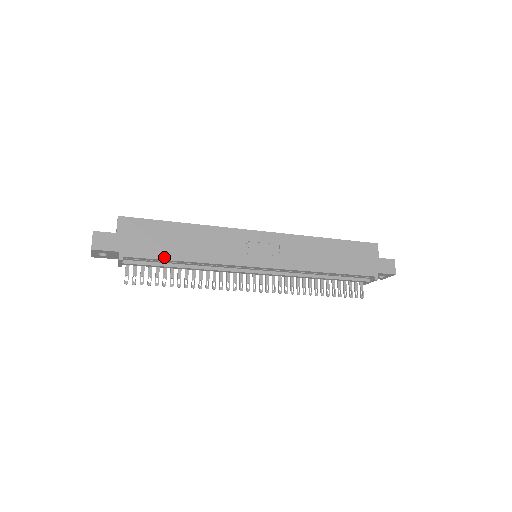
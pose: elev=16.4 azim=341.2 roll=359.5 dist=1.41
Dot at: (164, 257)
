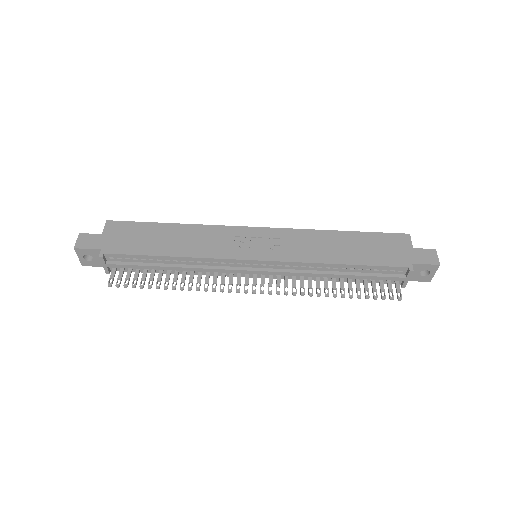
Dot at: (146, 253)
